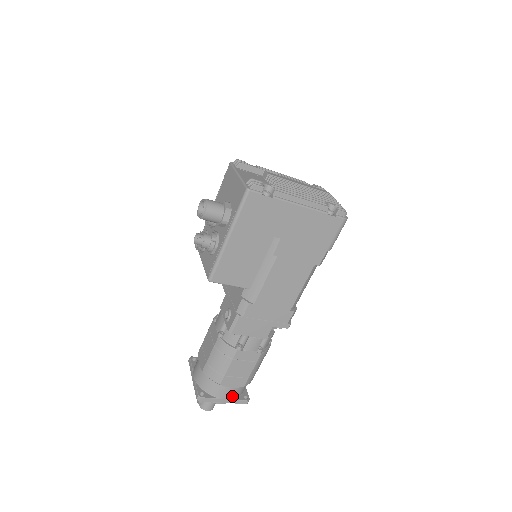
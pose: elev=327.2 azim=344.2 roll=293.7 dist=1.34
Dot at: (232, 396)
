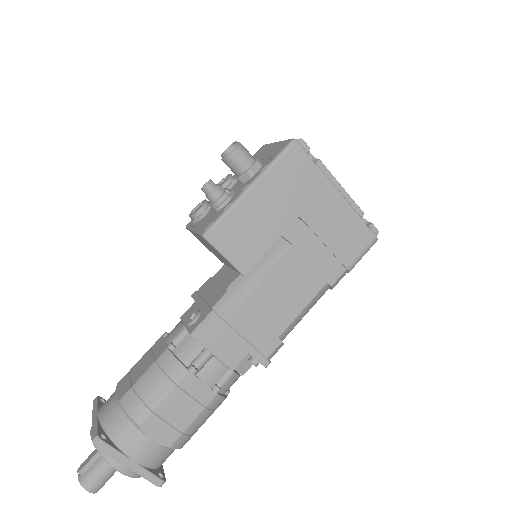
Dot at: (145, 460)
